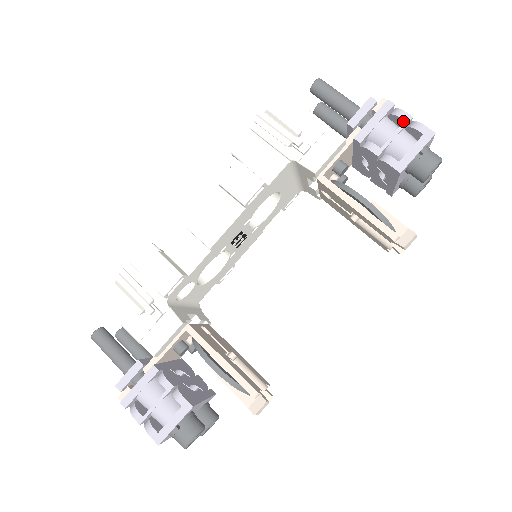
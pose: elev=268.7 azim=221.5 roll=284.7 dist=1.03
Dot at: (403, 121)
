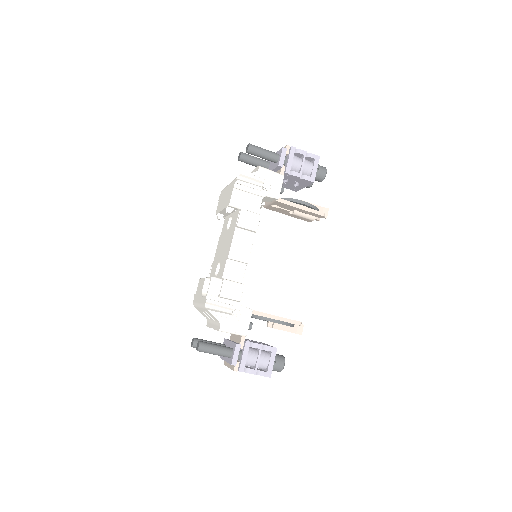
Dot at: (303, 155)
